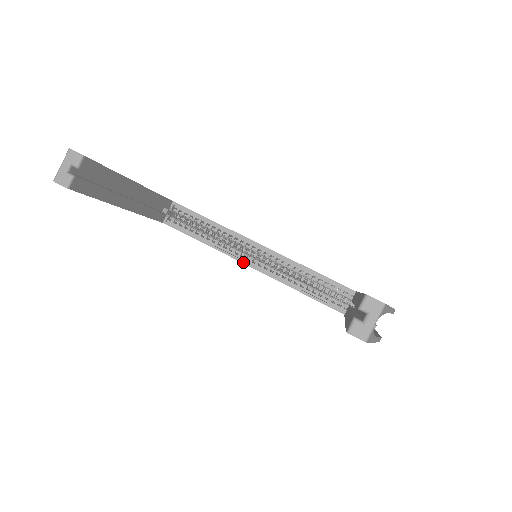
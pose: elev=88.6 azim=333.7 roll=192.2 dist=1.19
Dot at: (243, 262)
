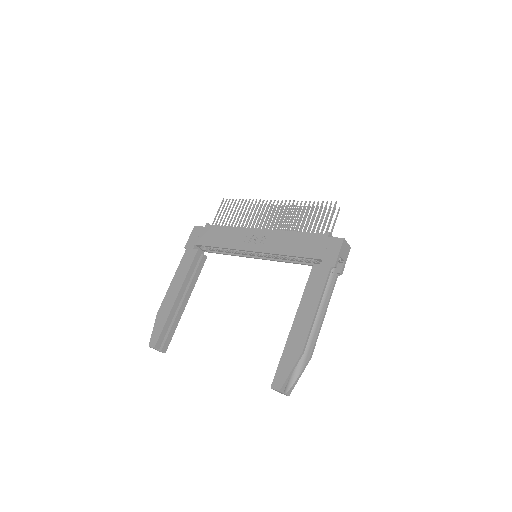
Dot at: (255, 258)
